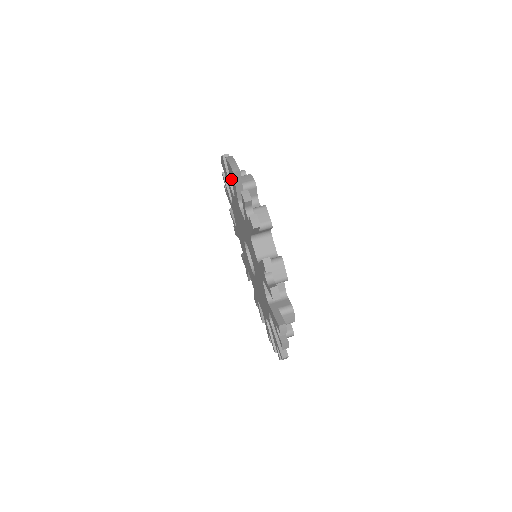
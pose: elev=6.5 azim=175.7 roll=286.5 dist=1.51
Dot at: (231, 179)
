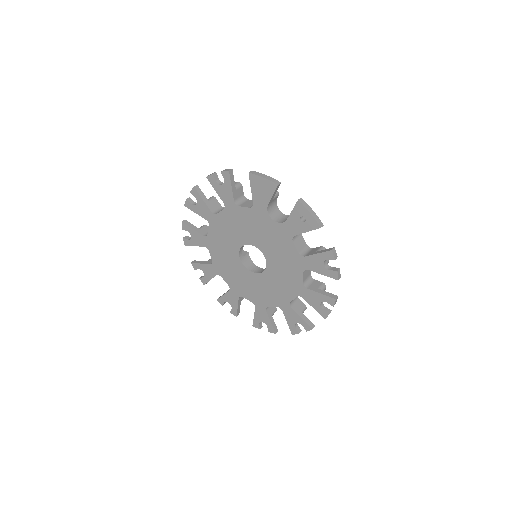
Dot at: (293, 217)
